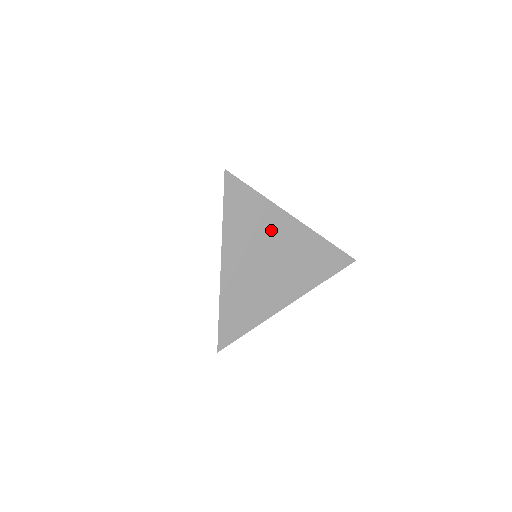
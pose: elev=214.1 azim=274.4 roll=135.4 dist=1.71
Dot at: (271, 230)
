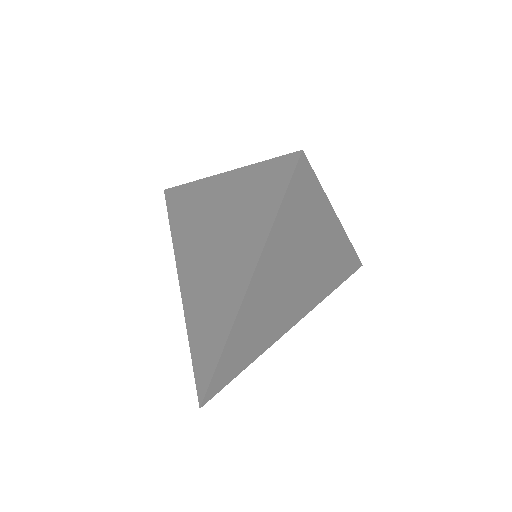
Dot at: (312, 240)
